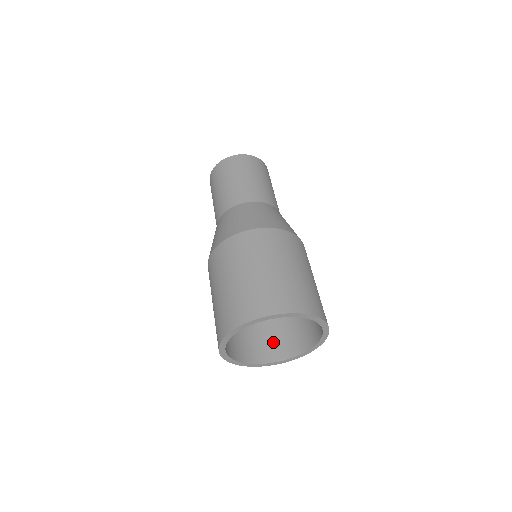
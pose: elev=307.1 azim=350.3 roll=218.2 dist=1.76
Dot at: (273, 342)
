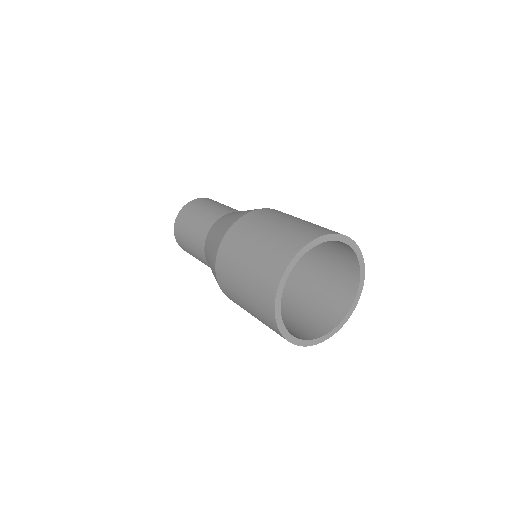
Dot at: (315, 321)
